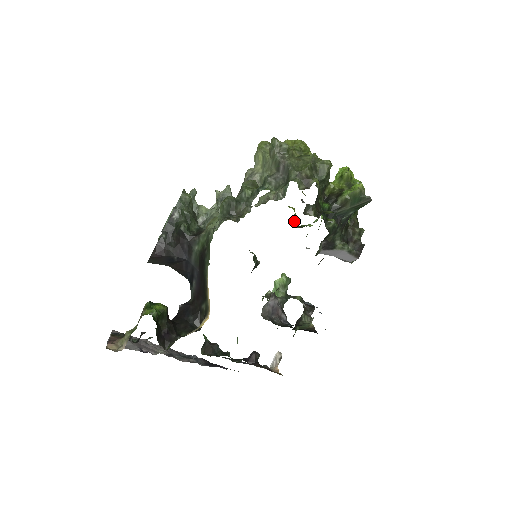
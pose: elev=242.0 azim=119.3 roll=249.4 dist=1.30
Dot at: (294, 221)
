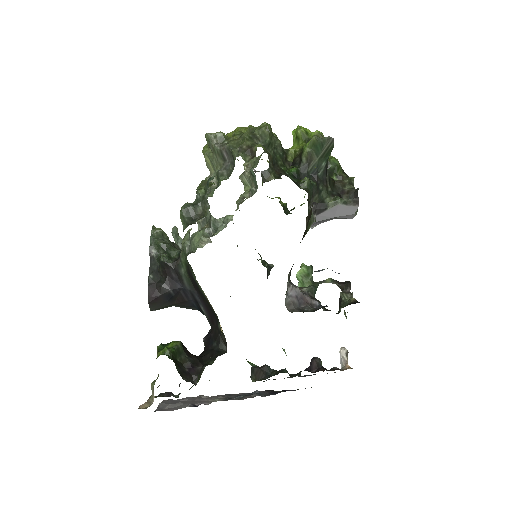
Dot at: (285, 209)
